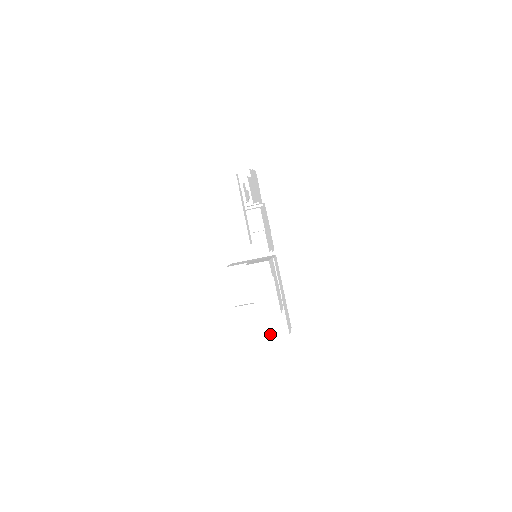
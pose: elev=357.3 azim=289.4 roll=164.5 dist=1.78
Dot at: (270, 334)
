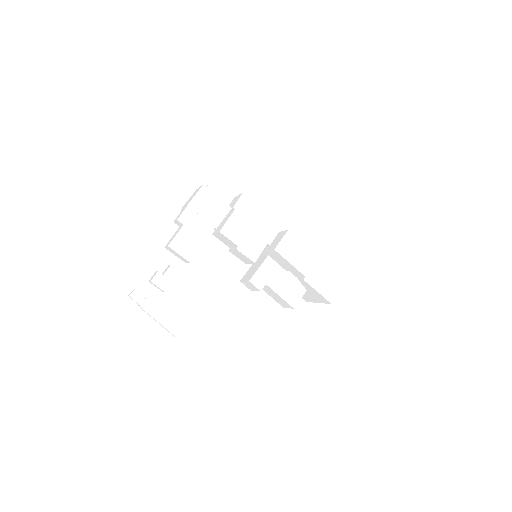
Dot at: (318, 300)
